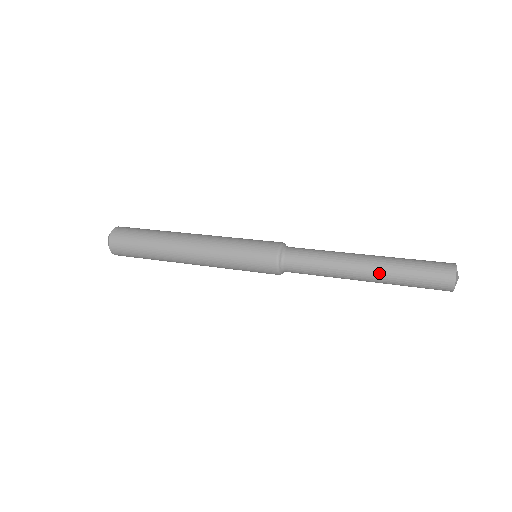
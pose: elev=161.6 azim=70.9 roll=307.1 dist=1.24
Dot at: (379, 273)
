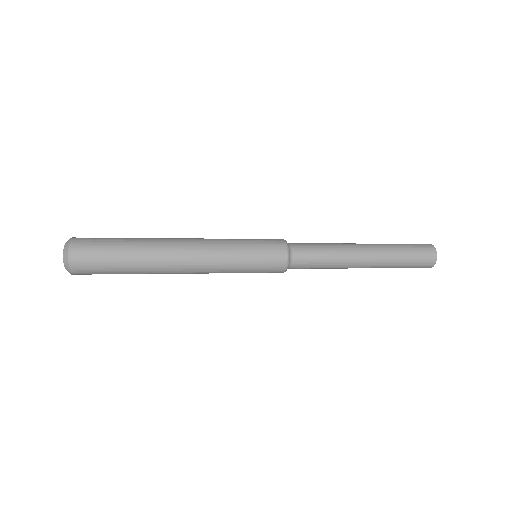
Dot at: (379, 253)
